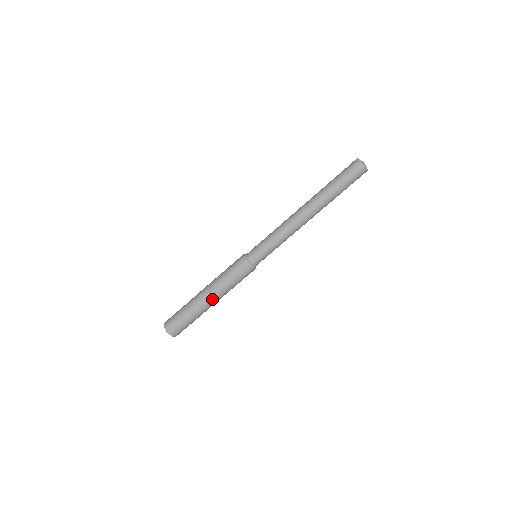
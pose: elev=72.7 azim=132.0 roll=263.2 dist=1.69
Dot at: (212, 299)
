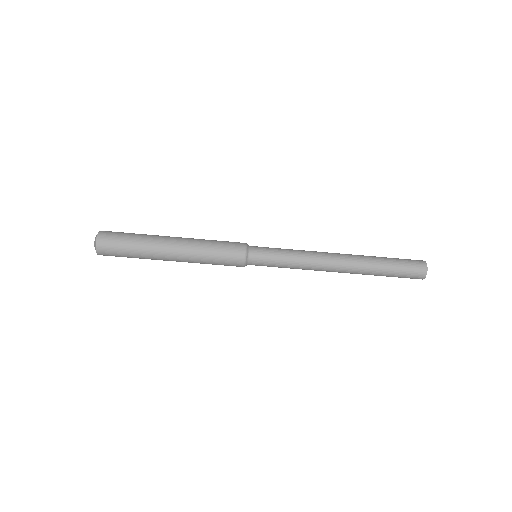
Dot at: (176, 261)
